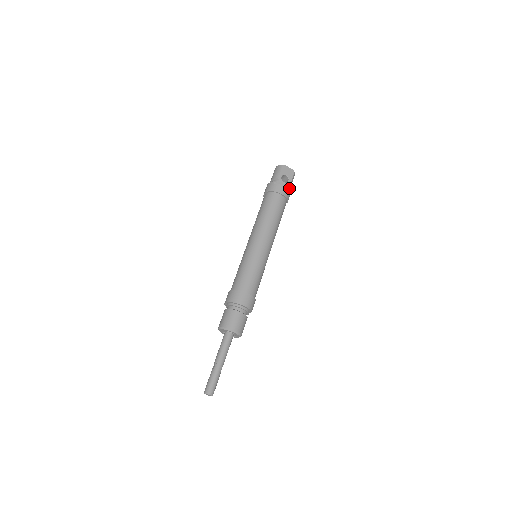
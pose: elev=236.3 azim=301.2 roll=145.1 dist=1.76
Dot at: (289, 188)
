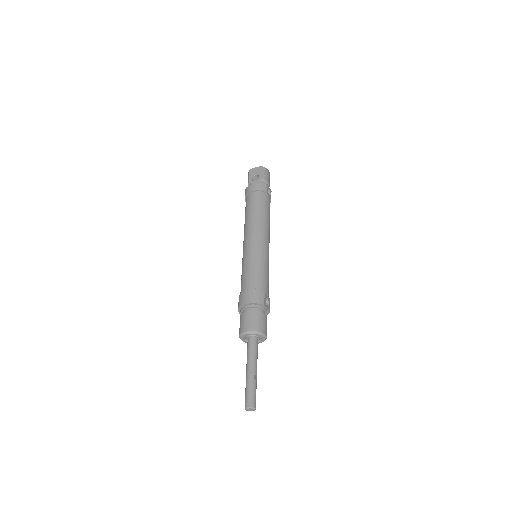
Dot at: (266, 182)
